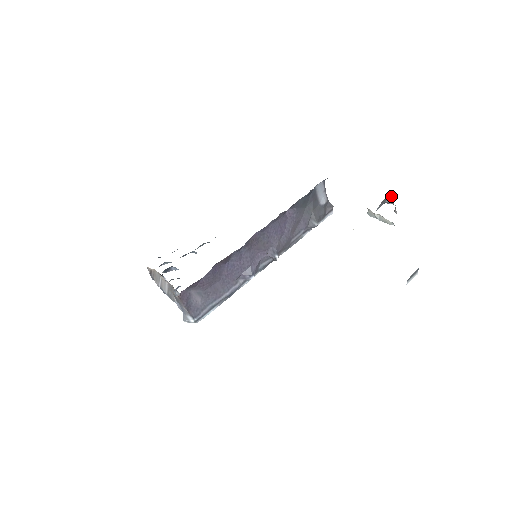
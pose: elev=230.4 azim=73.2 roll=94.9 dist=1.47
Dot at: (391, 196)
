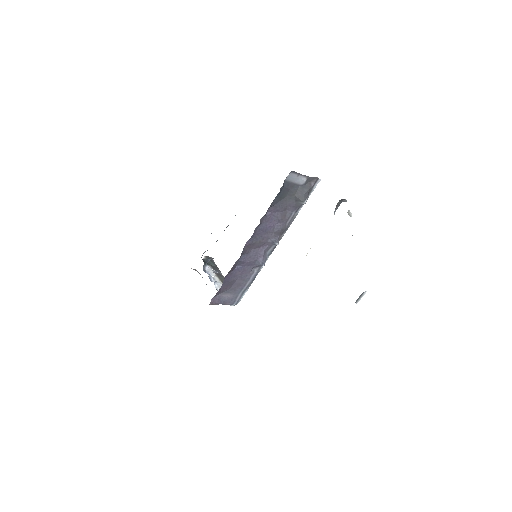
Dot at: (343, 199)
